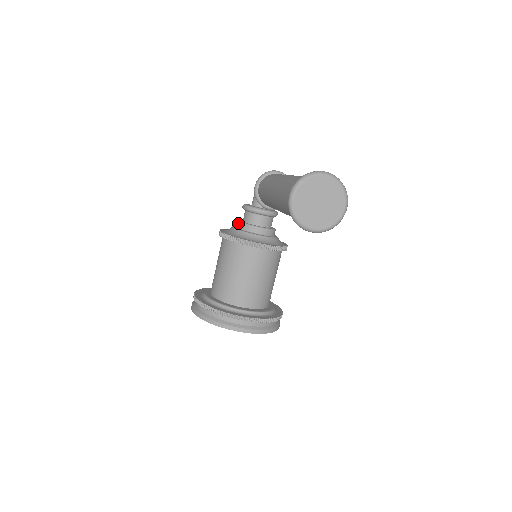
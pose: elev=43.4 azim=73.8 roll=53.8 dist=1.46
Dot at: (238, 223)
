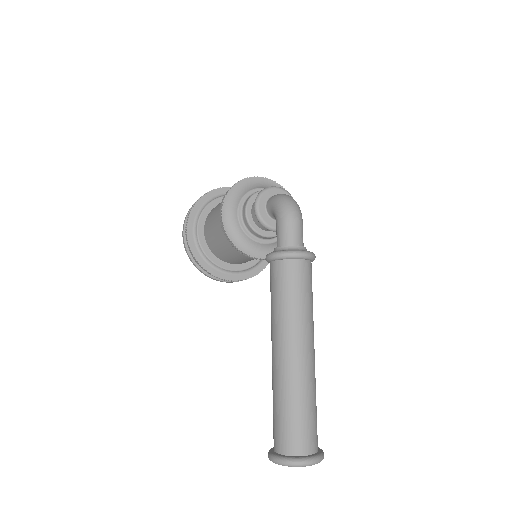
Dot at: (244, 217)
